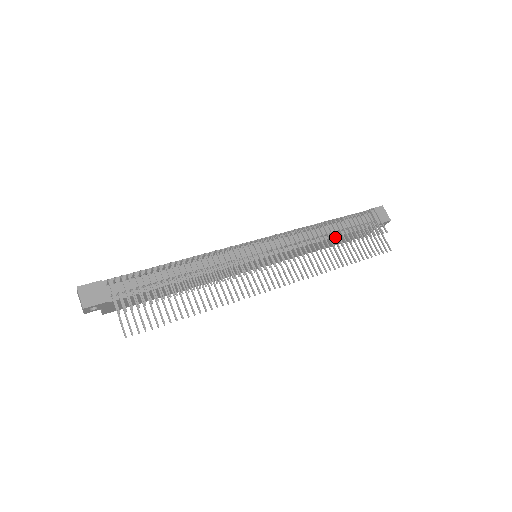
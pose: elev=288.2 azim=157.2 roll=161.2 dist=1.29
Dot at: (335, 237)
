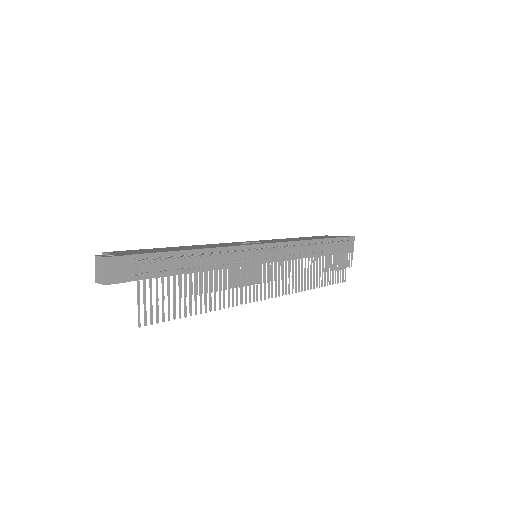
Dot at: occluded
